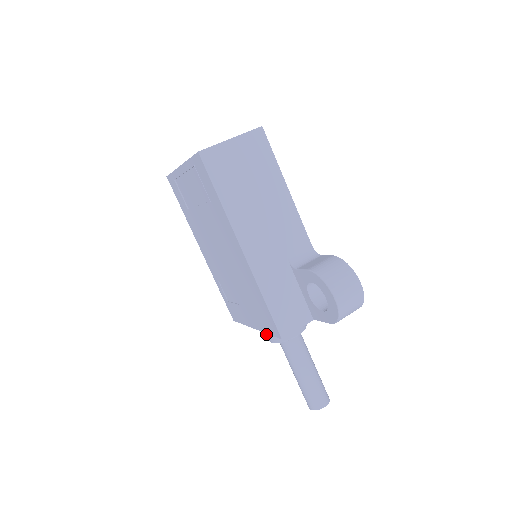
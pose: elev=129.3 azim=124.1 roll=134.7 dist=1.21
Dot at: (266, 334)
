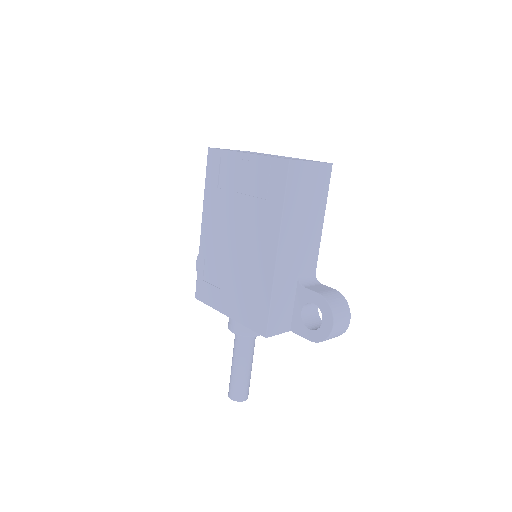
Dot at: (230, 324)
